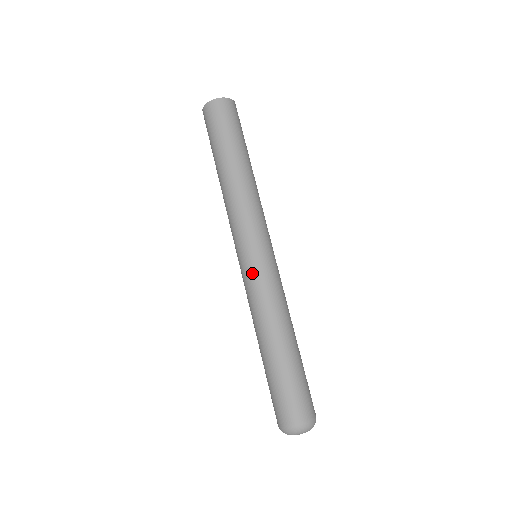
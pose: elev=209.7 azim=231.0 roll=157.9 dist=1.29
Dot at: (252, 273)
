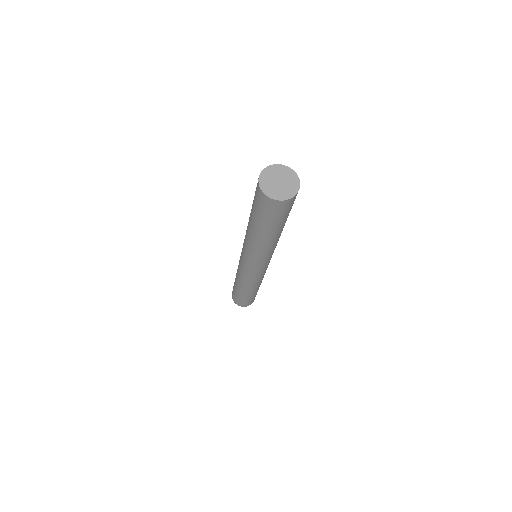
Dot at: (257, 275)
